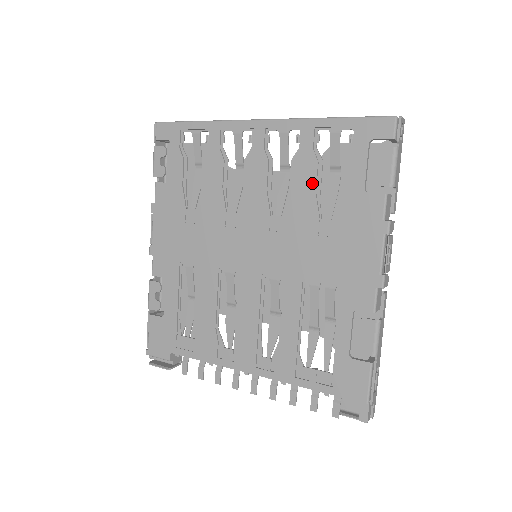
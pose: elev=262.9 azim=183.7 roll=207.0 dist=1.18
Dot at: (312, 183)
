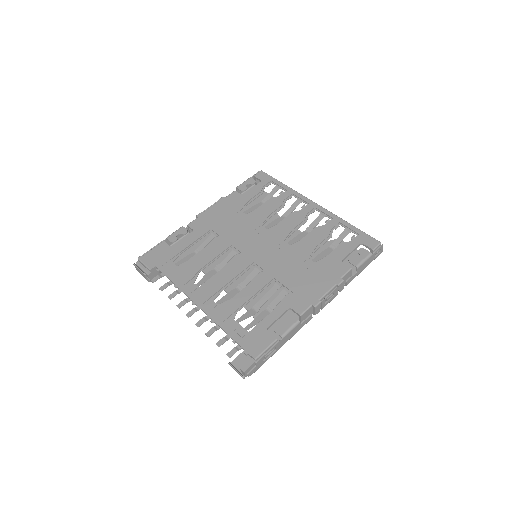
Dot at: (318, 241)
